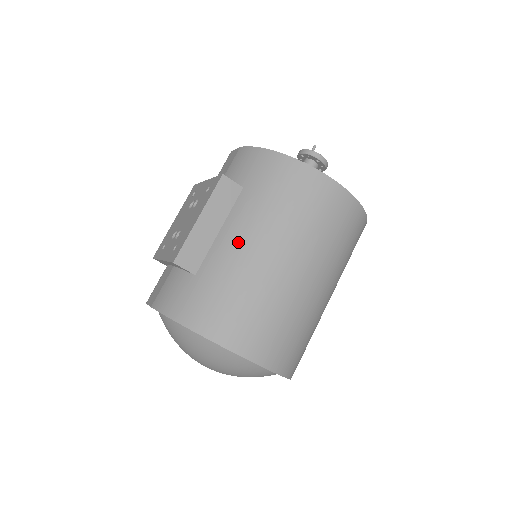
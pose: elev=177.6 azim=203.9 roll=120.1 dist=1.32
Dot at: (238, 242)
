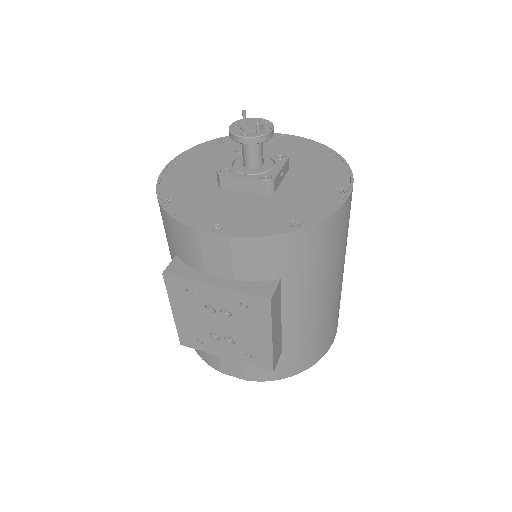
Dot at: (306, 313)
